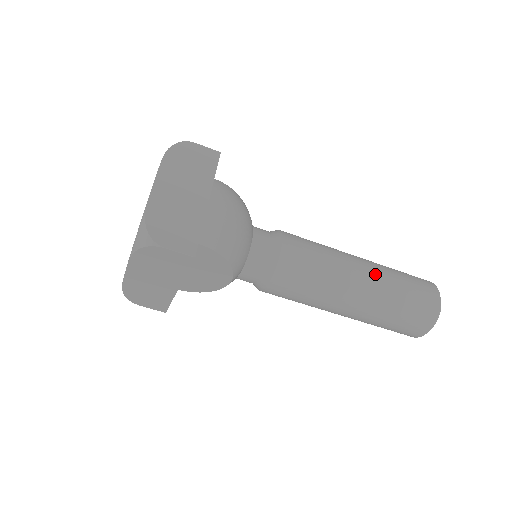
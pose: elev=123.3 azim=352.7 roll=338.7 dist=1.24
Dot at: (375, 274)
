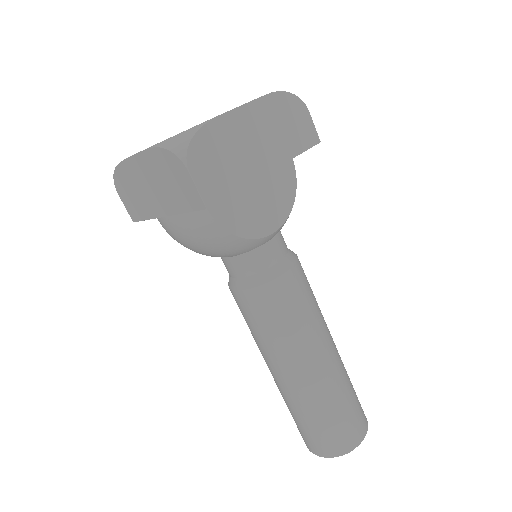
Dot at: occluded
